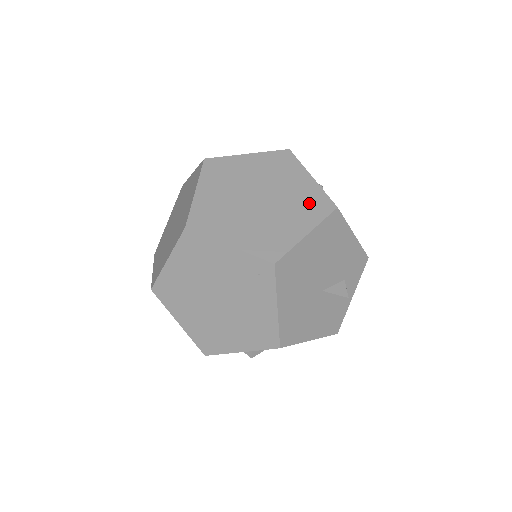
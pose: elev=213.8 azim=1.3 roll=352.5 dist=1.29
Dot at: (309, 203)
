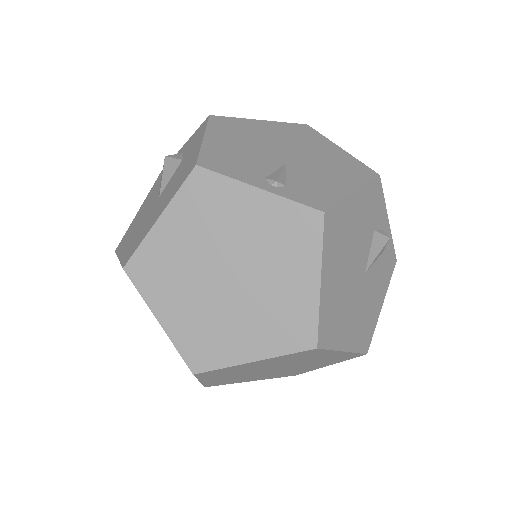
Dot at: (287, 235)
